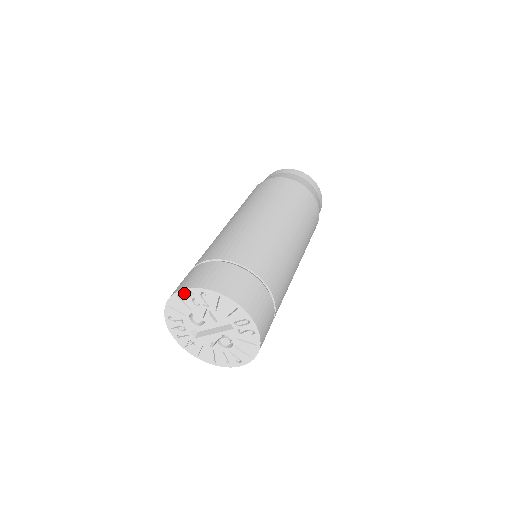
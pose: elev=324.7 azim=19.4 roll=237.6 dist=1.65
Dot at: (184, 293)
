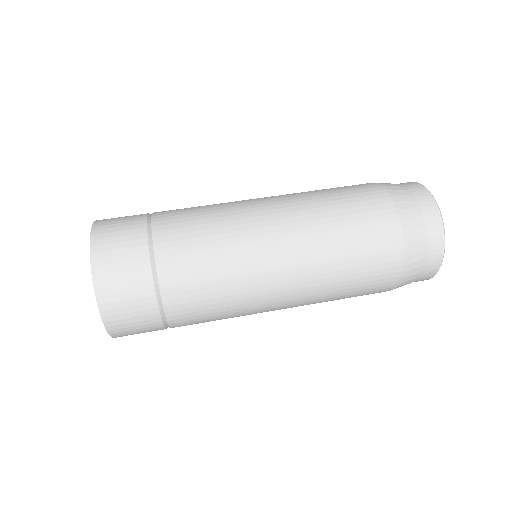
Dot at: occluded
